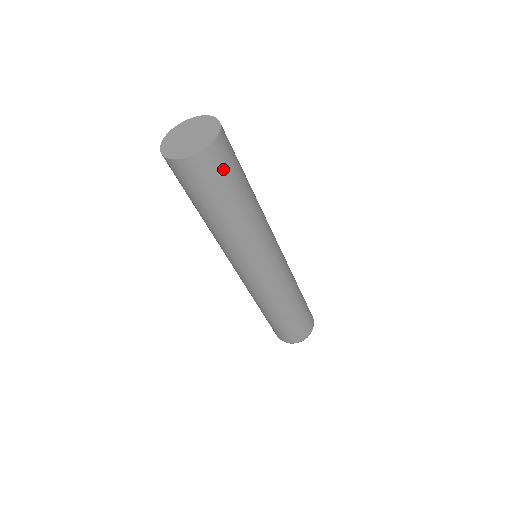
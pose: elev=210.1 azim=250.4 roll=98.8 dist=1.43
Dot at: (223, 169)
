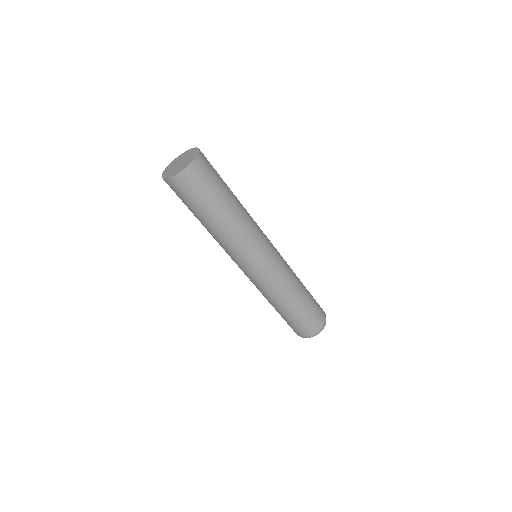
Dot at: (209, 176)
